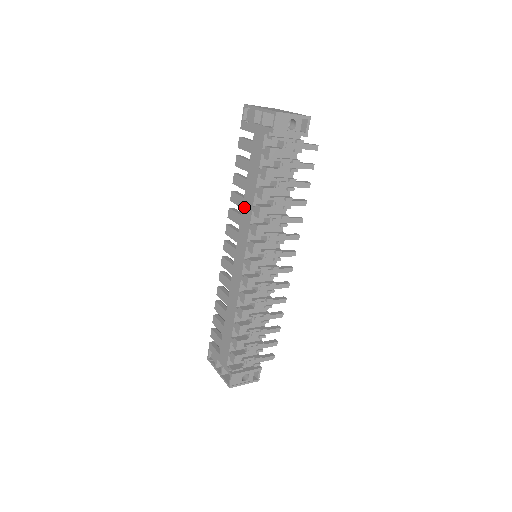
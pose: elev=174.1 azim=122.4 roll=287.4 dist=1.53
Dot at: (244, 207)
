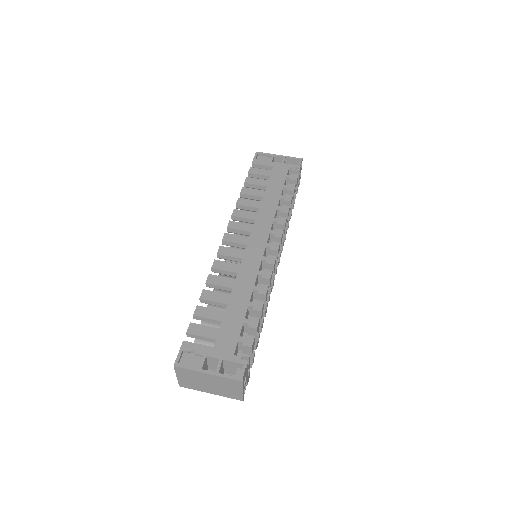
Dot at: (263, 207)
